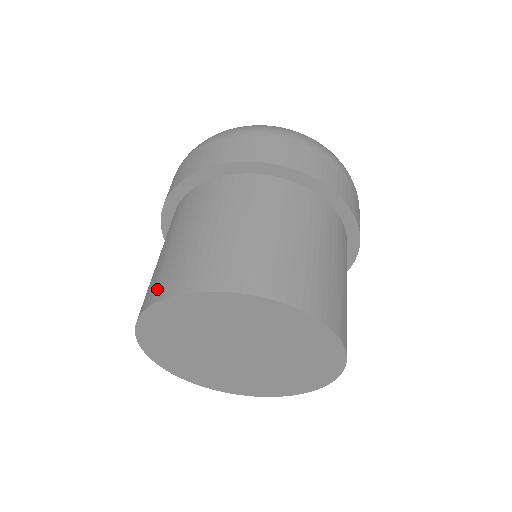
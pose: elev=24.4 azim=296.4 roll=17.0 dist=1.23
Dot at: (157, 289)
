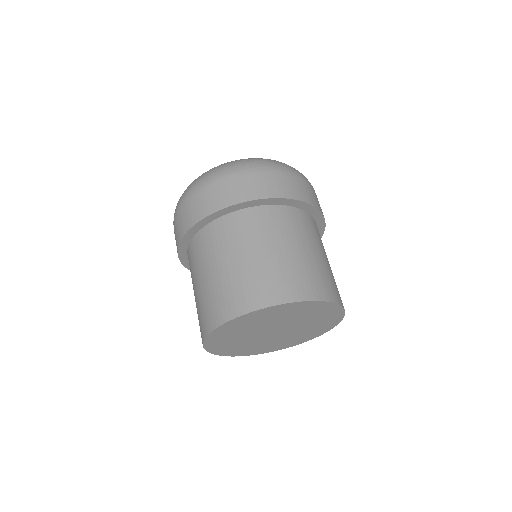
Dot at: (203, 327)
